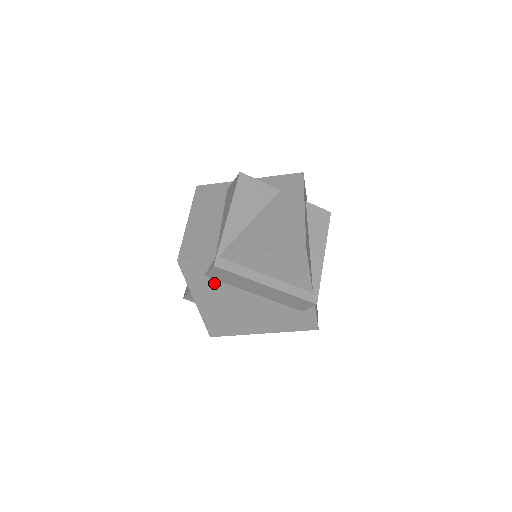
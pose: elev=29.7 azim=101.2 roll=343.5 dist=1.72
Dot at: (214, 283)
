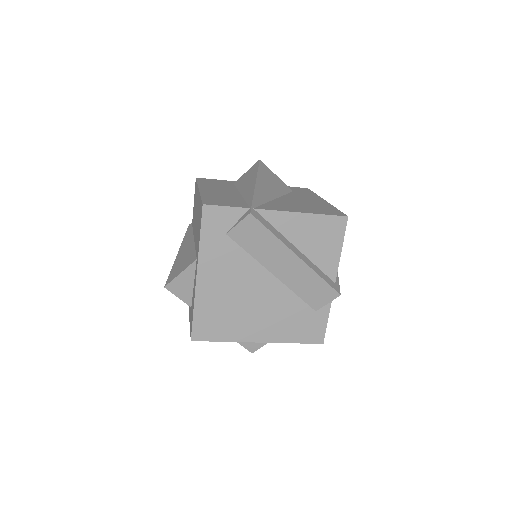
Dot at: (232, 248)
